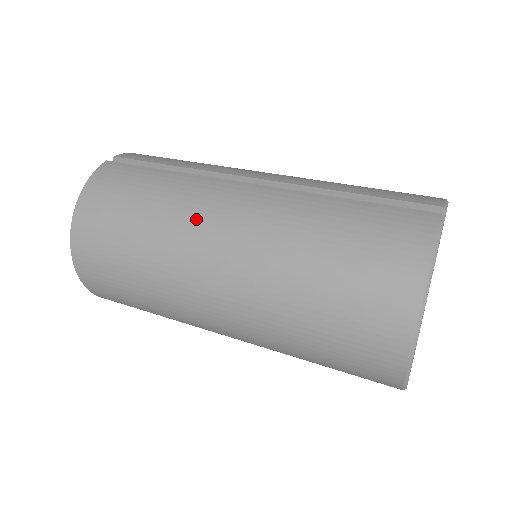
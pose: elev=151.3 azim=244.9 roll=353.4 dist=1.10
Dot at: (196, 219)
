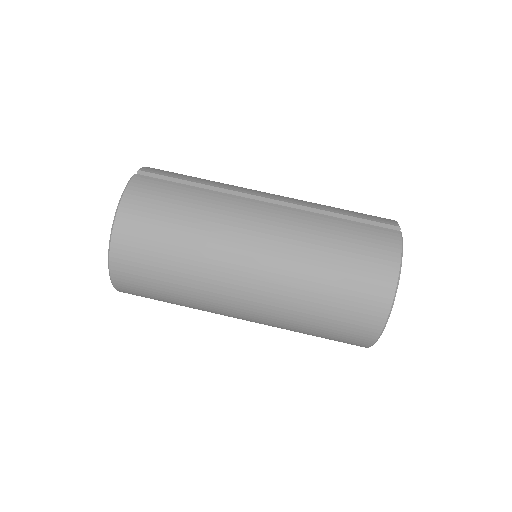
Dot at: (233, 228)
